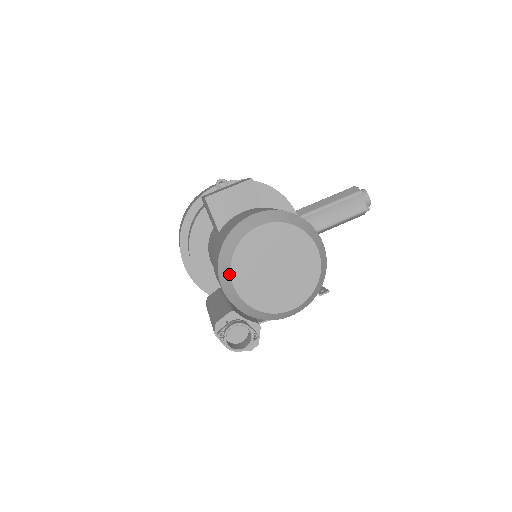
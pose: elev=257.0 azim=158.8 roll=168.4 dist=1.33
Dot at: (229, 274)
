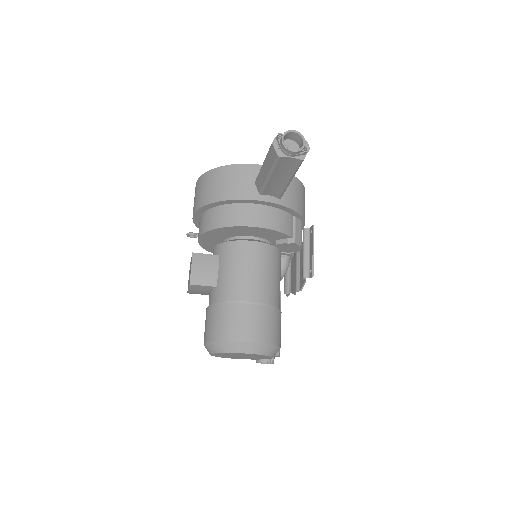
Dot at: occluded
